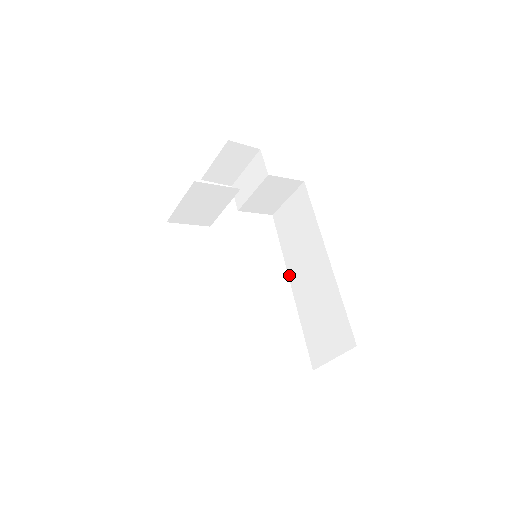
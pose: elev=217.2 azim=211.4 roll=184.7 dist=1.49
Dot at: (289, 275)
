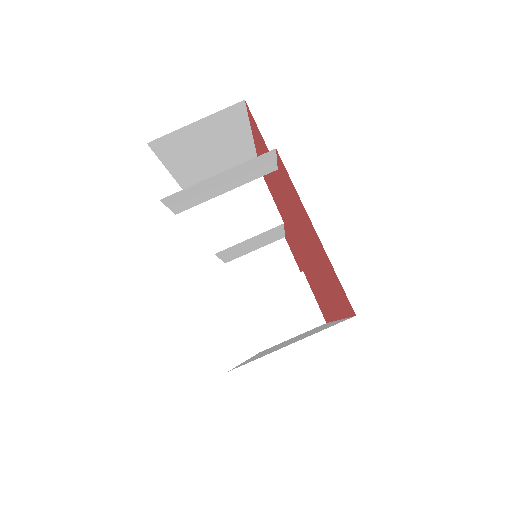
Dot at: occluded
